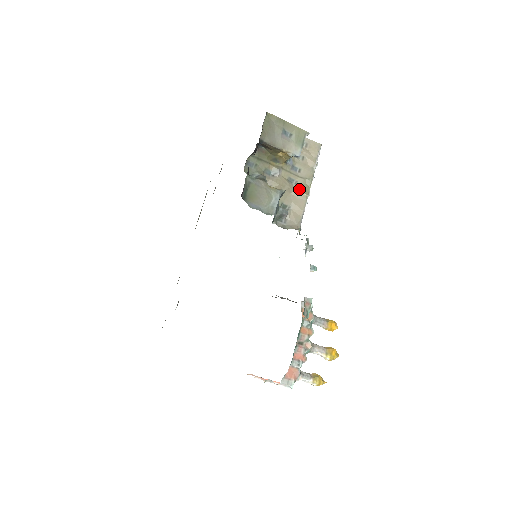
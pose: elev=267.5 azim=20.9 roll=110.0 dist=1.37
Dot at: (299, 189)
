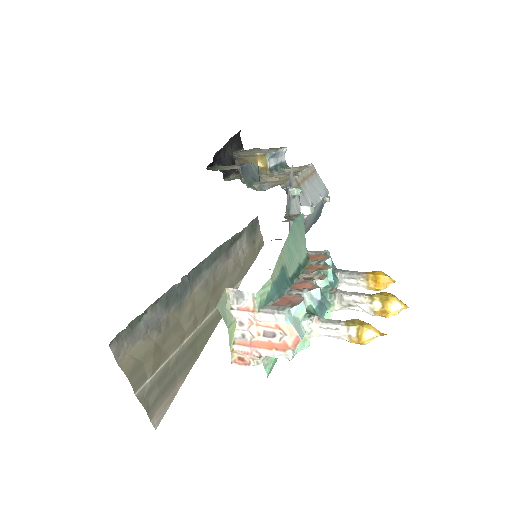
Dot at: (284, 177)
